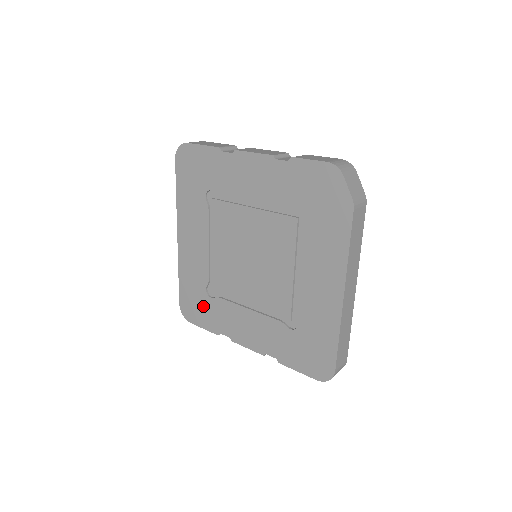
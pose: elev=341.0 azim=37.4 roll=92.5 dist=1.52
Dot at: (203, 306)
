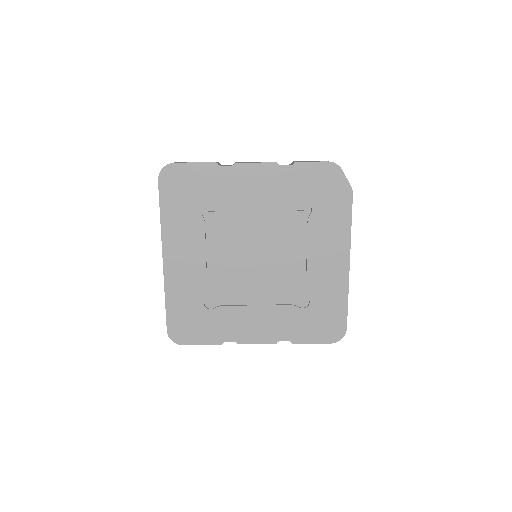
Dot at: (200, 321)
